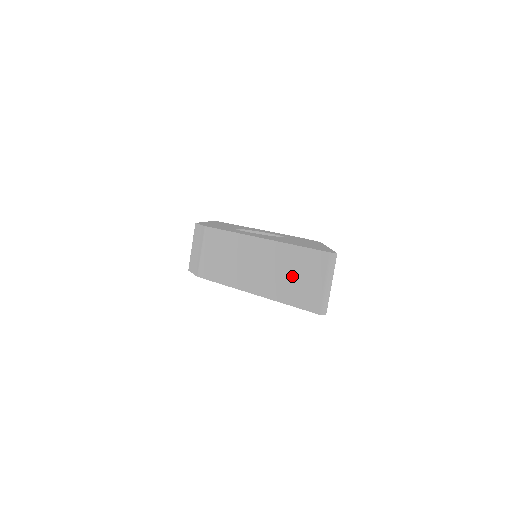
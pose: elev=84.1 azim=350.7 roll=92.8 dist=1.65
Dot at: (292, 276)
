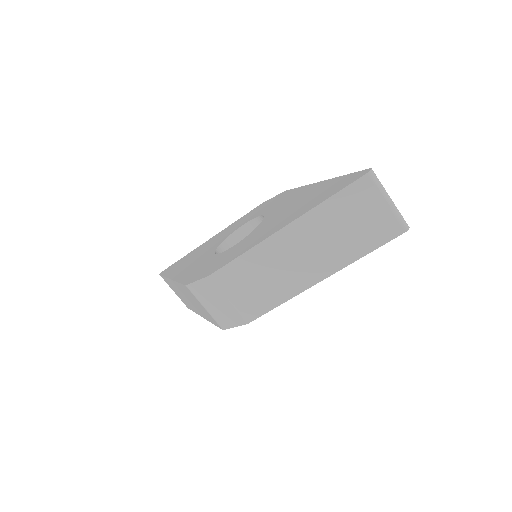
Dot at: (348, 228)
